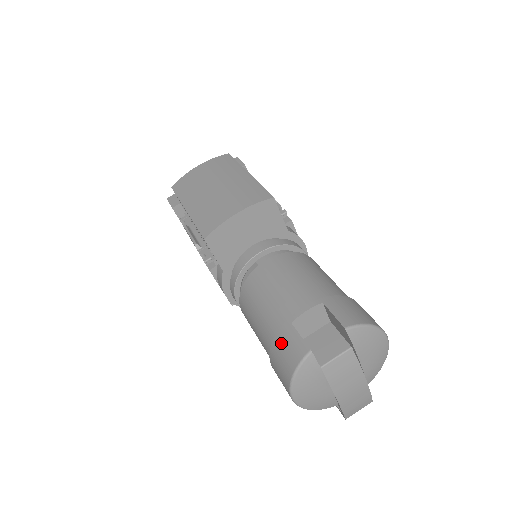
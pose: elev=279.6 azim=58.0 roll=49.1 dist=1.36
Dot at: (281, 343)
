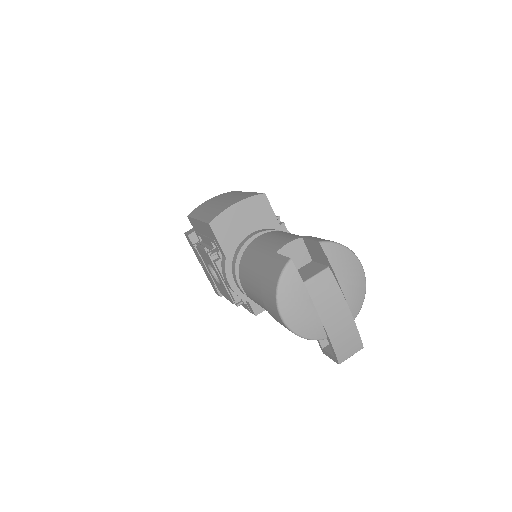
Dot at: (268, 269)
